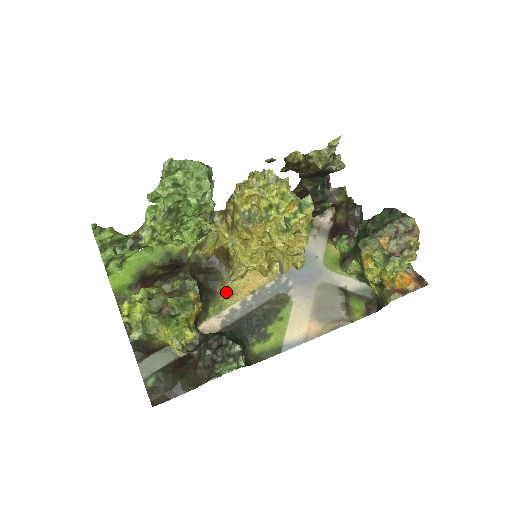
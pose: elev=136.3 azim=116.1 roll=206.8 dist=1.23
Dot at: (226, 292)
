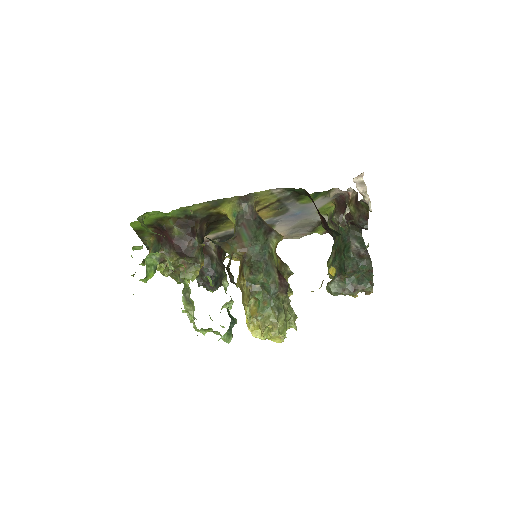
Dot at: (226, 226)
